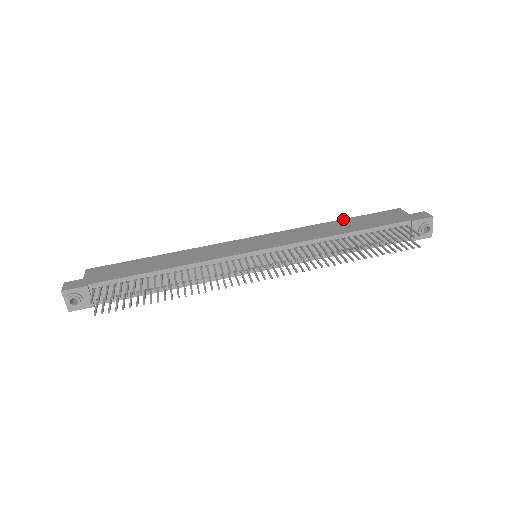
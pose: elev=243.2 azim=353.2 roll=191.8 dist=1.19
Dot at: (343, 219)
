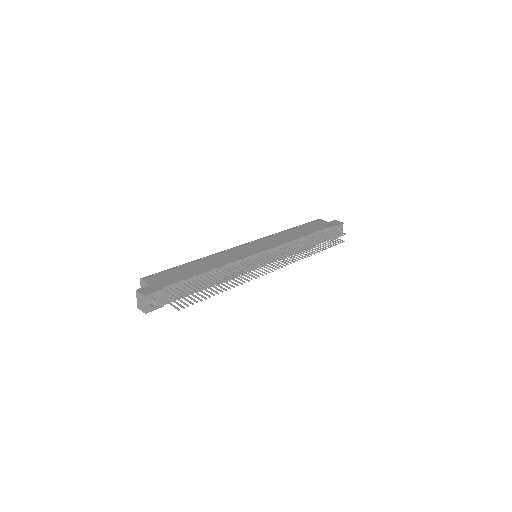
Dot at: (293, 227)
